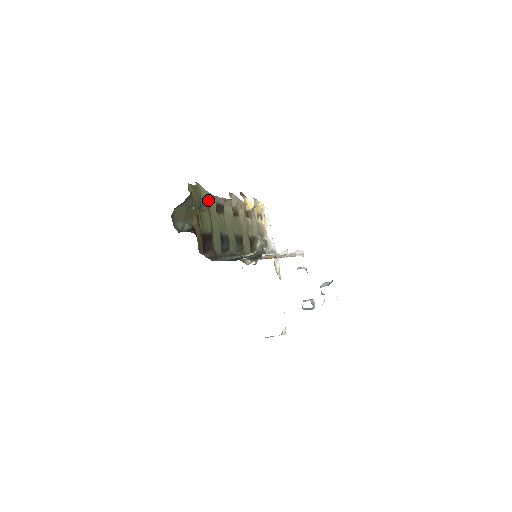
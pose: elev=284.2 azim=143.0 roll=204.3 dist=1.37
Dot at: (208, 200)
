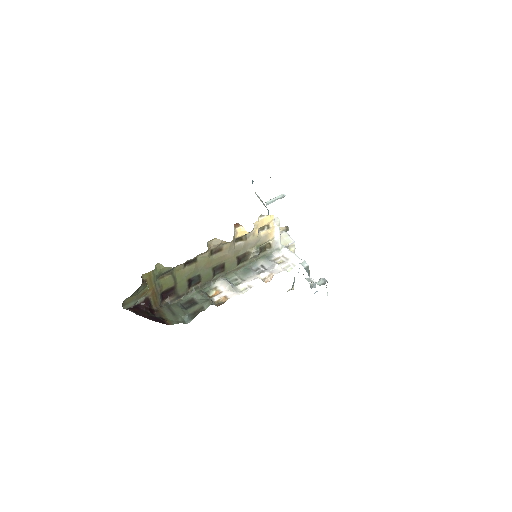
Dot at: (169, 270)
